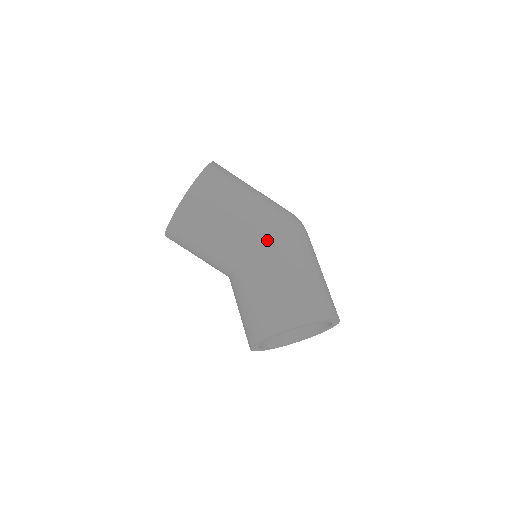
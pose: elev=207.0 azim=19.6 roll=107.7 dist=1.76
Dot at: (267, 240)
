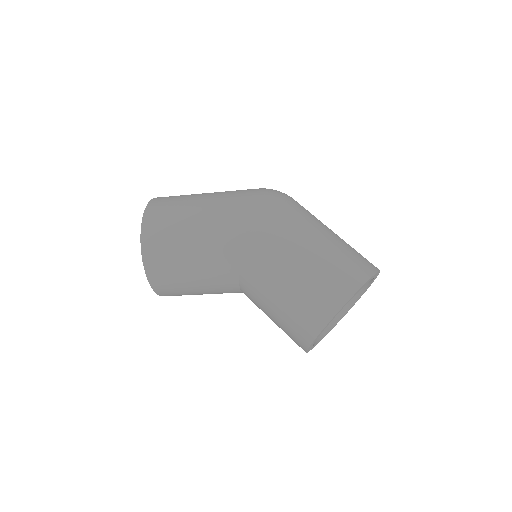
Dot at: (245, 250)
